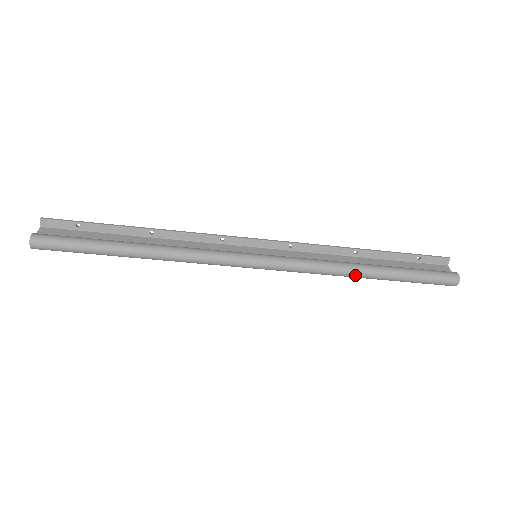
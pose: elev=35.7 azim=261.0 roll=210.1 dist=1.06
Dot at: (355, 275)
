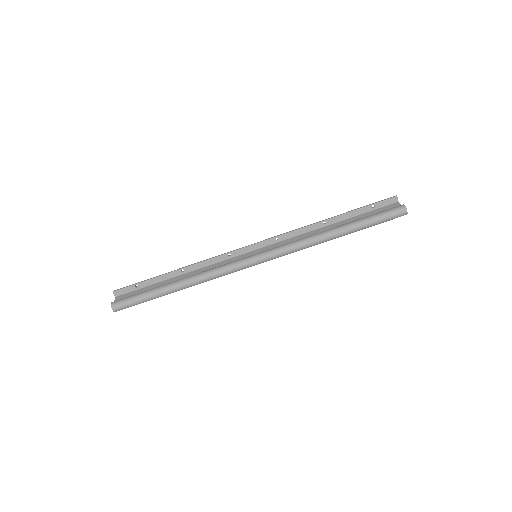
Dot at: (327, 239)
